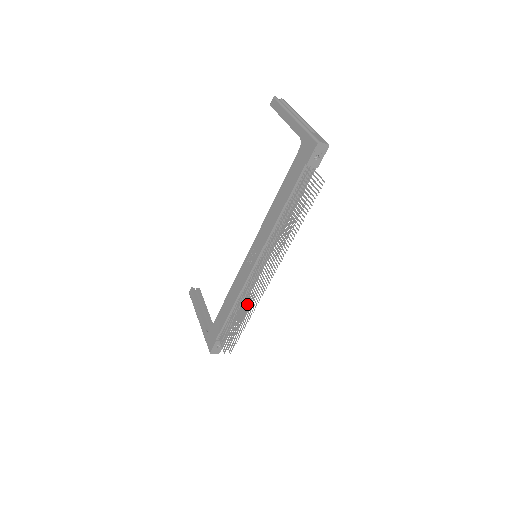
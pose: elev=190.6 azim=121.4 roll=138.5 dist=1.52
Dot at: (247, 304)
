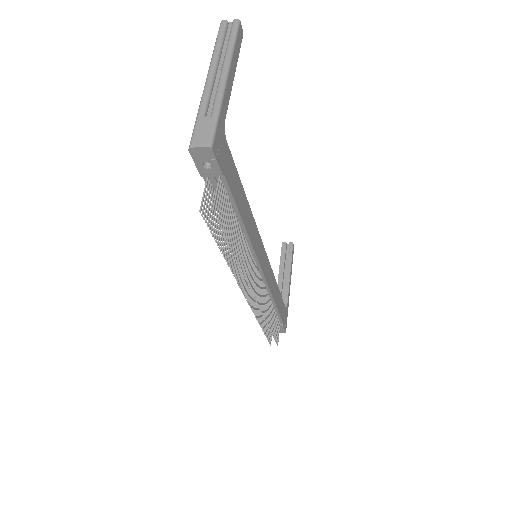
Dot at: (268, 305)
